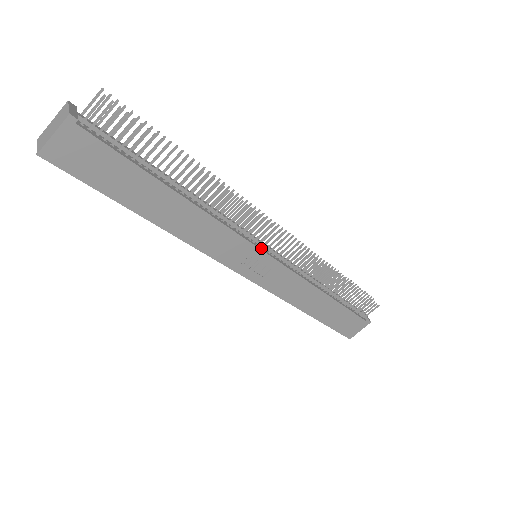
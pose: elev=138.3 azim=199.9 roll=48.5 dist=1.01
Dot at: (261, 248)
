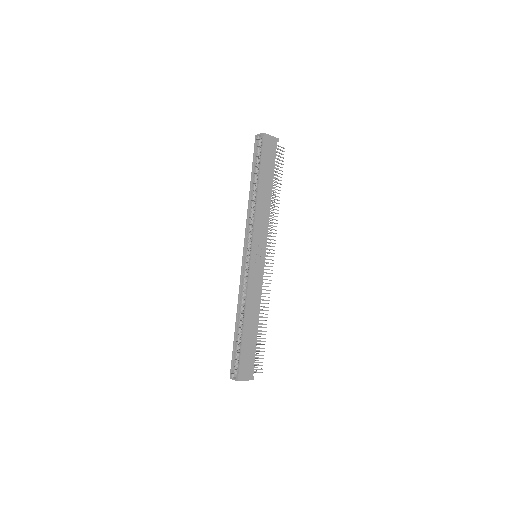
Dot at: (264, 251)
